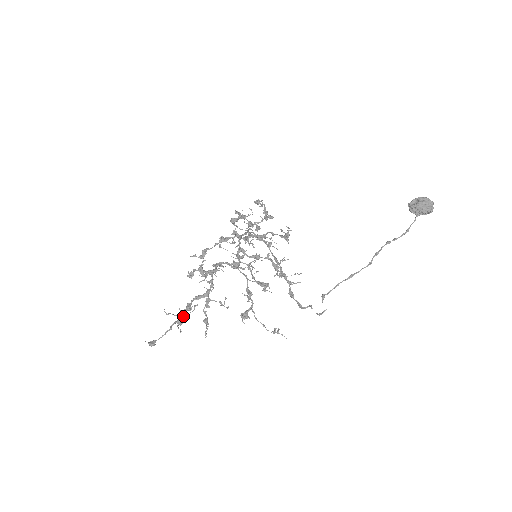
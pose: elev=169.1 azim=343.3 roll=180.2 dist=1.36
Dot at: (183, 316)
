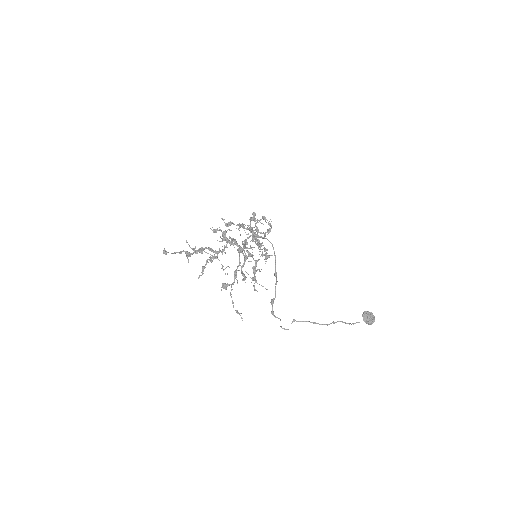
Dot at: (194, 252)
